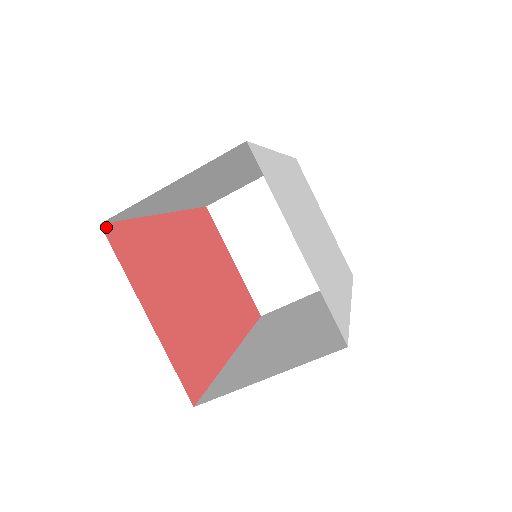
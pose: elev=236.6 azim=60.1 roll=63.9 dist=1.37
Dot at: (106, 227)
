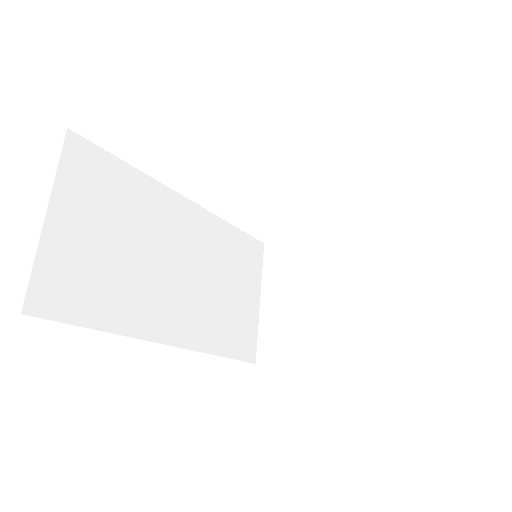
Dot at: (34, 316)
